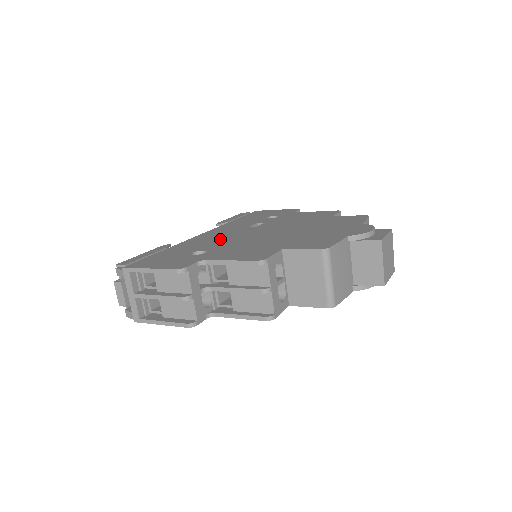
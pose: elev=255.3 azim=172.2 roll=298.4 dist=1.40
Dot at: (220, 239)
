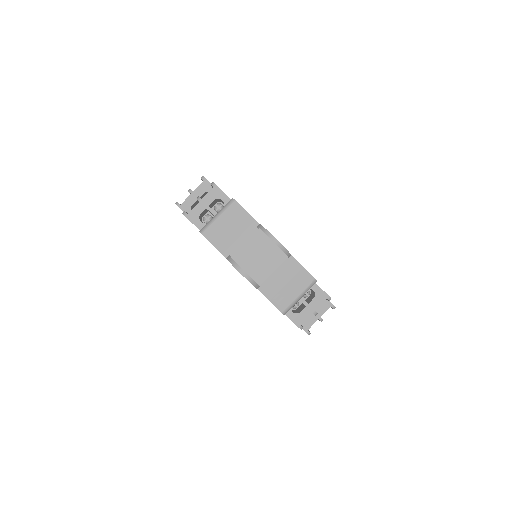
Dot at: occluded
